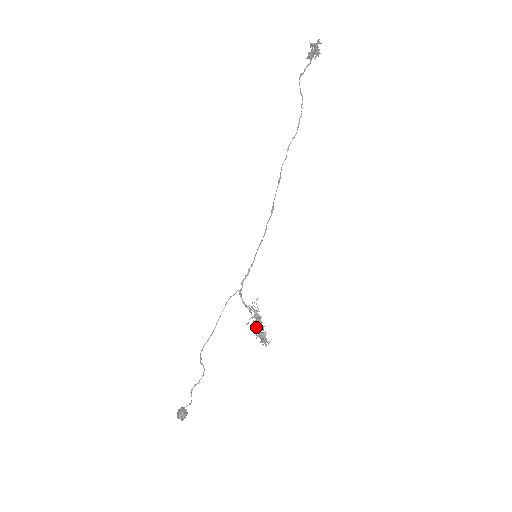
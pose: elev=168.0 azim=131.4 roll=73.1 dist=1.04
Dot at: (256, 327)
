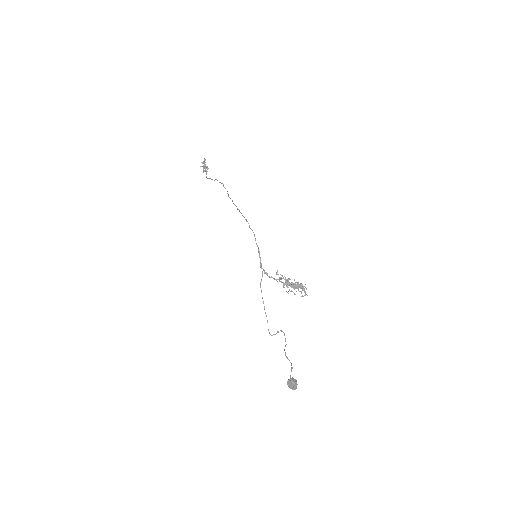
Dot at: (291, 284)
